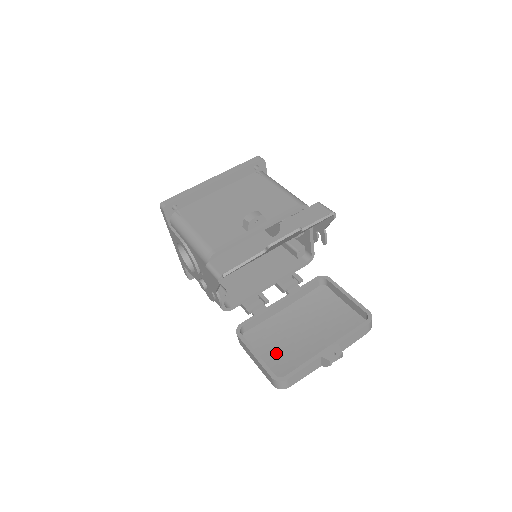
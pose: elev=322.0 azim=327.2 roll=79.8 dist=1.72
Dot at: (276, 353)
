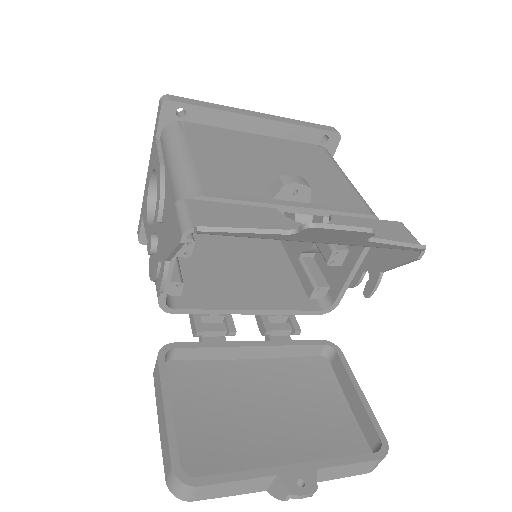
Dot at: (202, 423)
